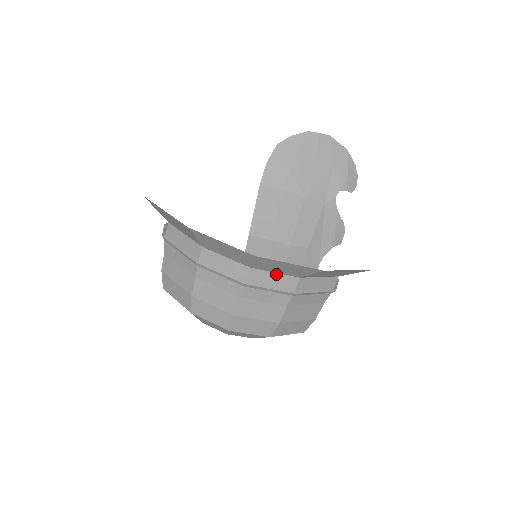
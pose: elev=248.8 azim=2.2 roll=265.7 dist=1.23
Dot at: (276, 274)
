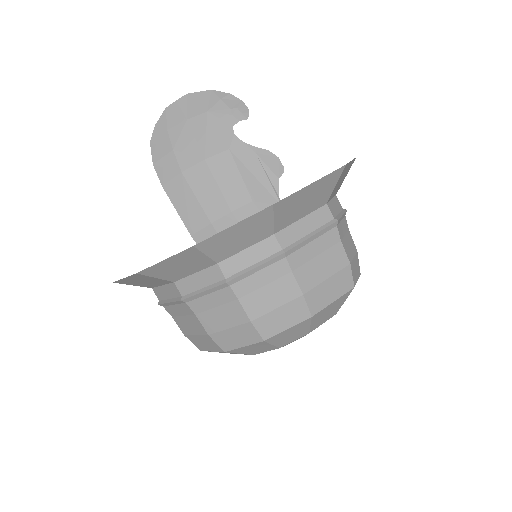
Dot at: (248, 250)
